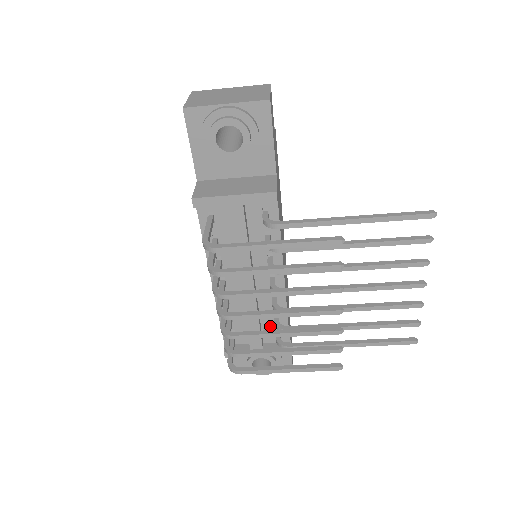
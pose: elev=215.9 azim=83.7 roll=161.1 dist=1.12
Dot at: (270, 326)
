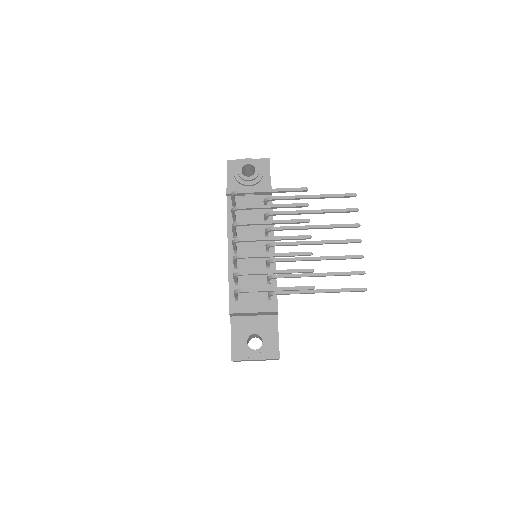
Dot at: occluded
